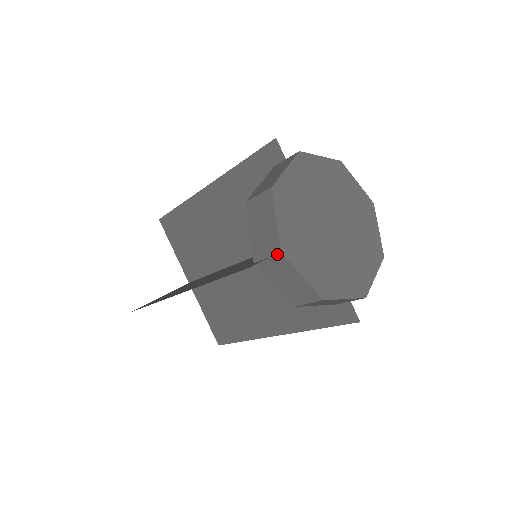
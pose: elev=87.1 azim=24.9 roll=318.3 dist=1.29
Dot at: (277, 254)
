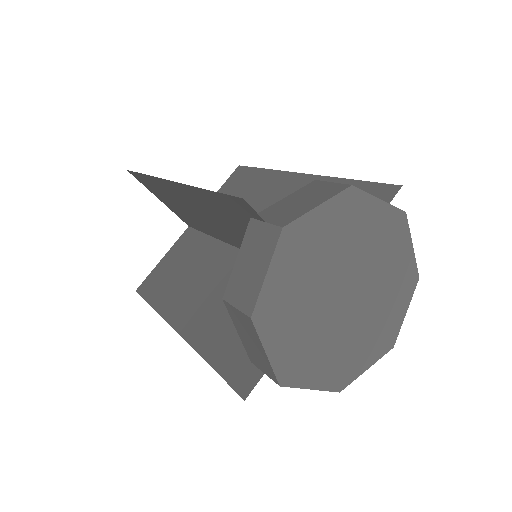
Dot at: occluded
